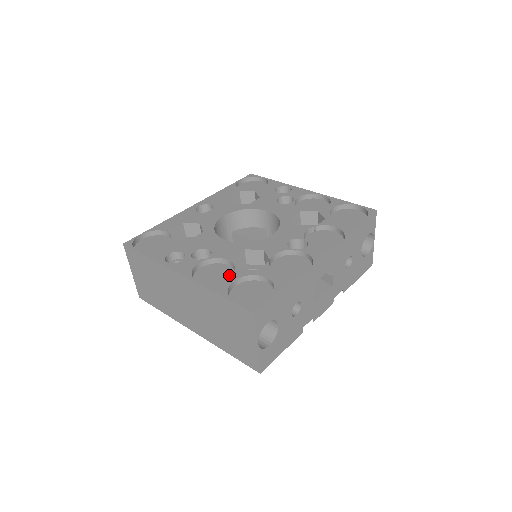
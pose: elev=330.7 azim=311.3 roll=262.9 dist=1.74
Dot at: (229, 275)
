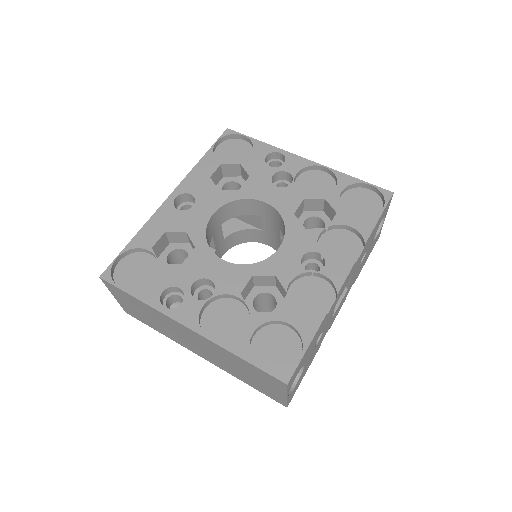
Dot at: (242, 318)
